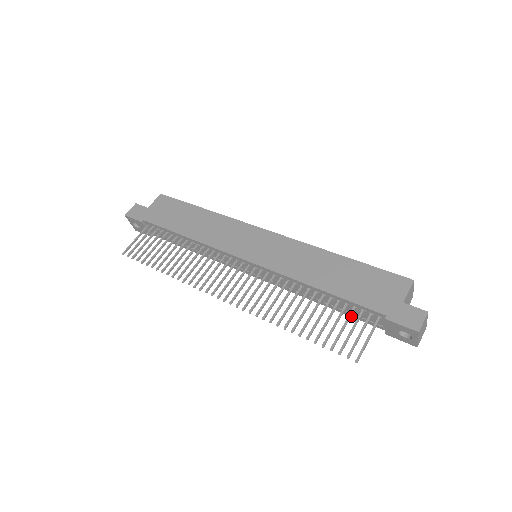
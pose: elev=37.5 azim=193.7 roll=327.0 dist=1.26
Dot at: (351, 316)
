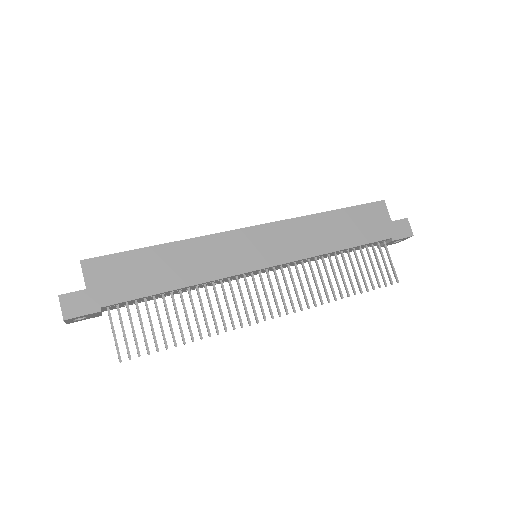
Dot at: (351, 251)
